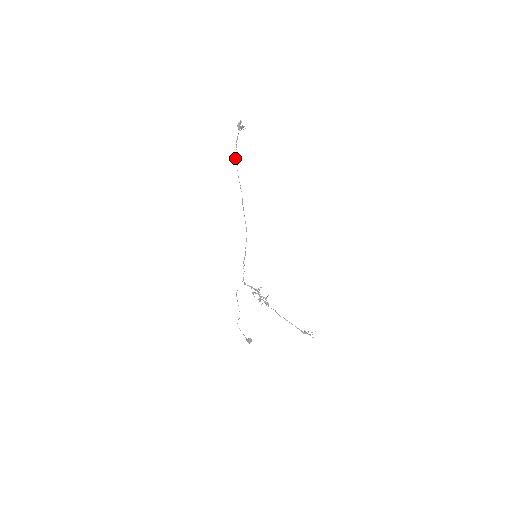
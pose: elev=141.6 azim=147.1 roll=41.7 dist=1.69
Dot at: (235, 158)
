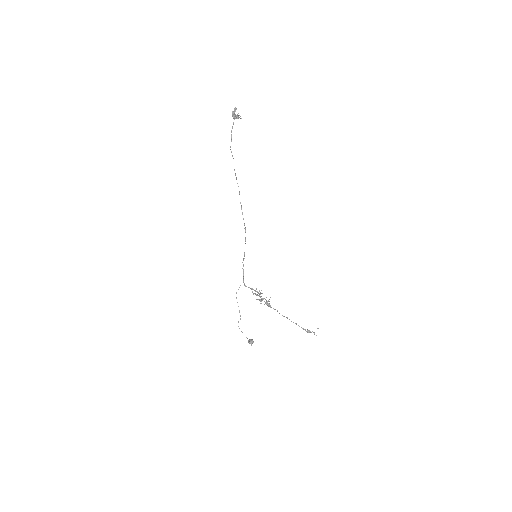
Dot at: occluded
